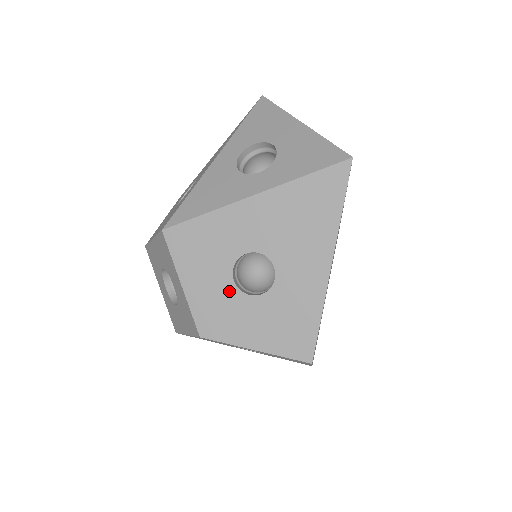
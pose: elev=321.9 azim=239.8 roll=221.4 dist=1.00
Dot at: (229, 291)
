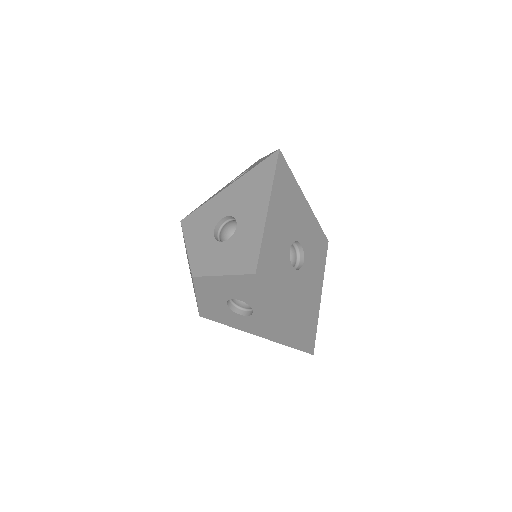
Dot at: (211, 243)
